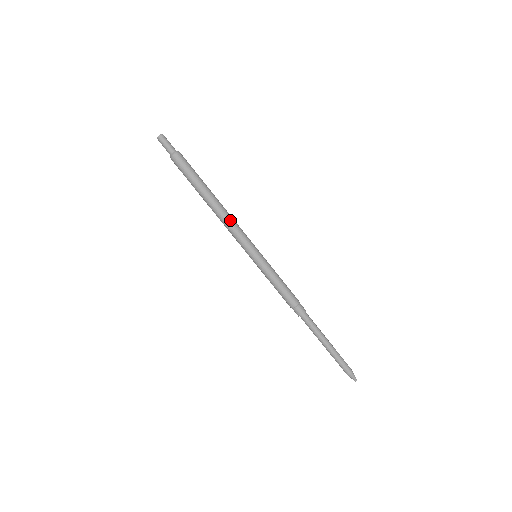
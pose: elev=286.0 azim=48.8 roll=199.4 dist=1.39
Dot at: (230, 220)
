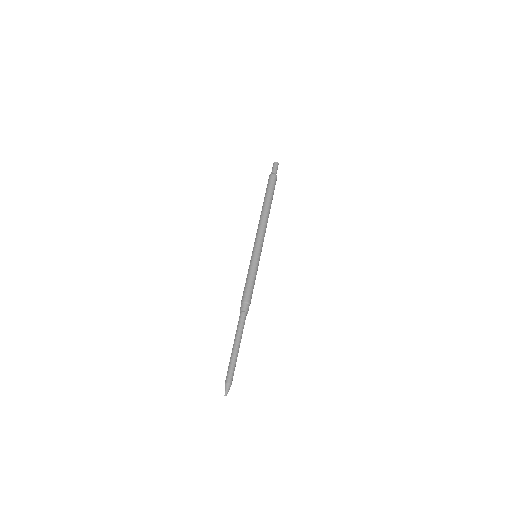
Dot at: (263, 224)
